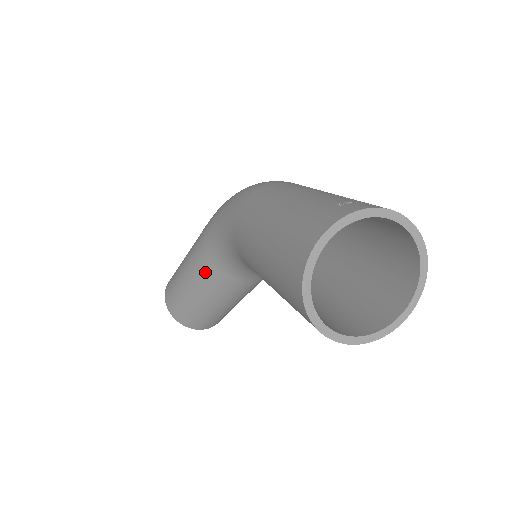
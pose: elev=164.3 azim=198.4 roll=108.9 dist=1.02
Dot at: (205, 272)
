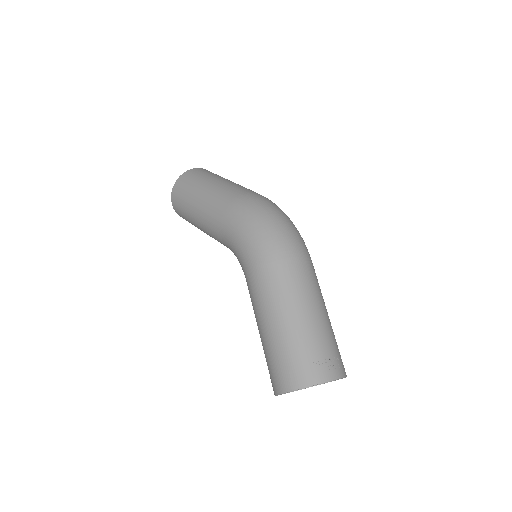
Dot at: (214, 237)
